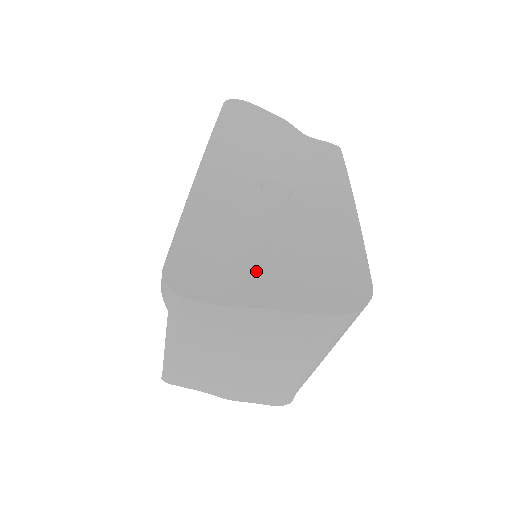
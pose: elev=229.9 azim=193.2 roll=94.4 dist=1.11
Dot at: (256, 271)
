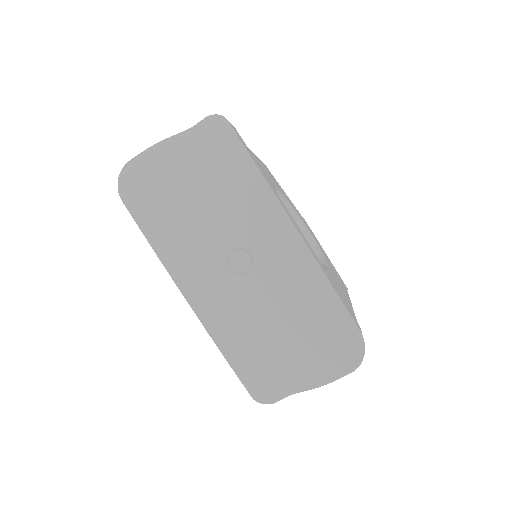
Dot at: (292, 360)
